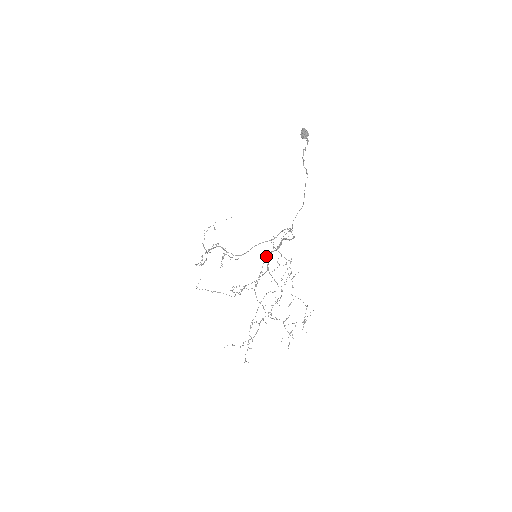
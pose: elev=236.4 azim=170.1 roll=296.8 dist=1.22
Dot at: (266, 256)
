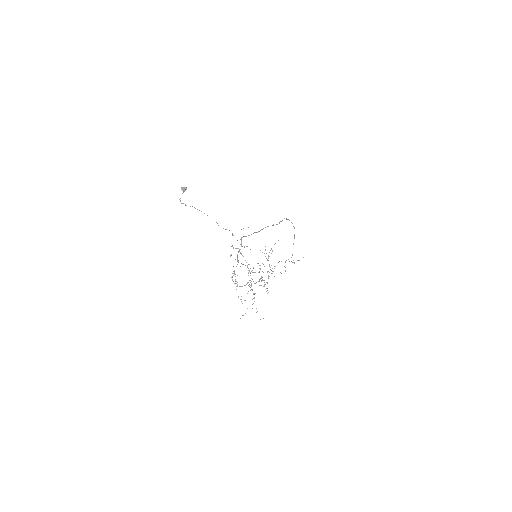
Dot at: occluded
